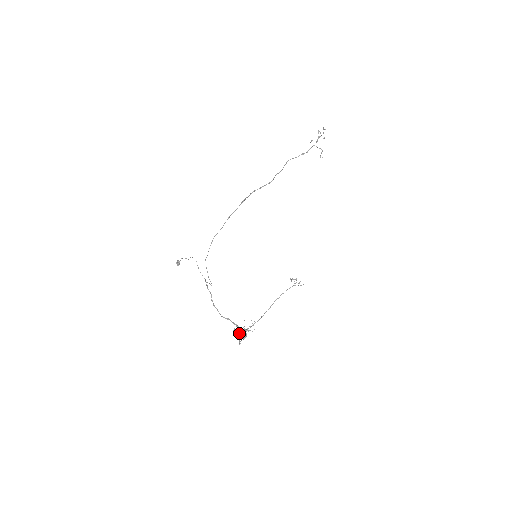
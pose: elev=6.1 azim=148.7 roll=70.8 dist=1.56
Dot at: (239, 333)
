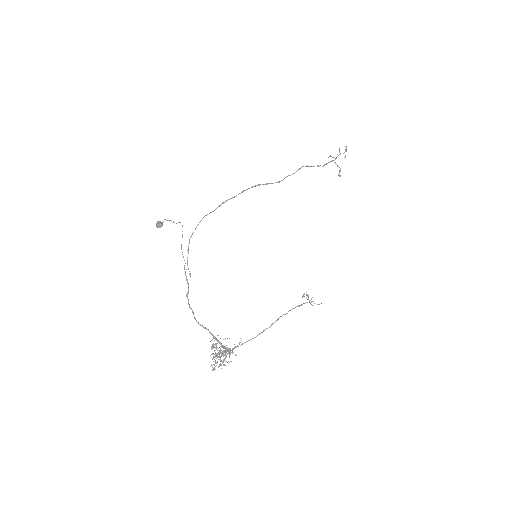
Dot at: (219, 352)
